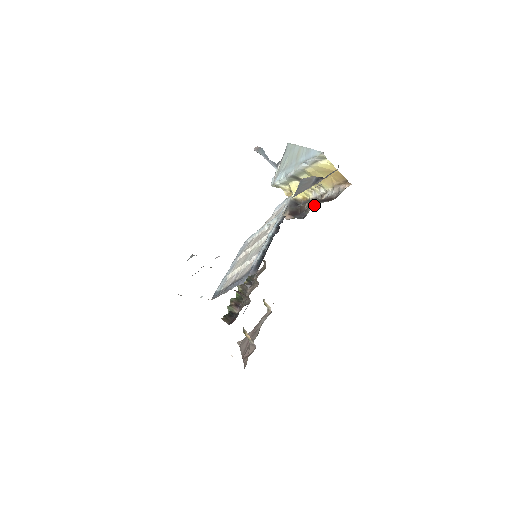
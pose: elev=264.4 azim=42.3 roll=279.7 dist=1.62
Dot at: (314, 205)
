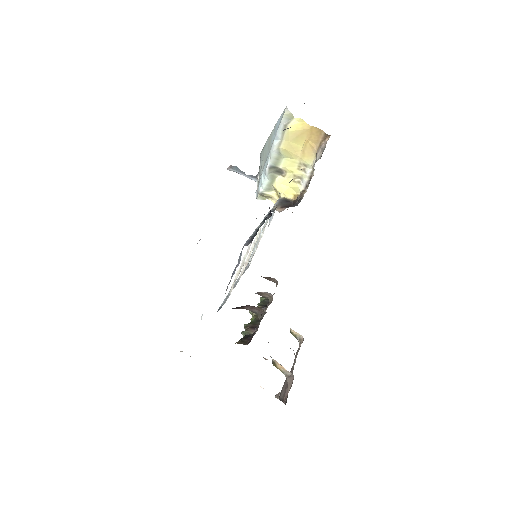
Dot at: occluded
